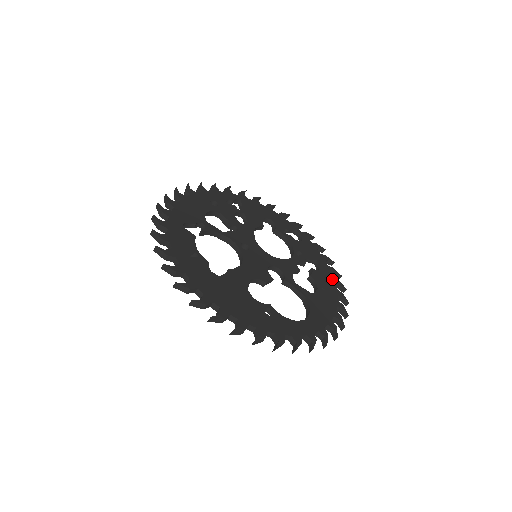
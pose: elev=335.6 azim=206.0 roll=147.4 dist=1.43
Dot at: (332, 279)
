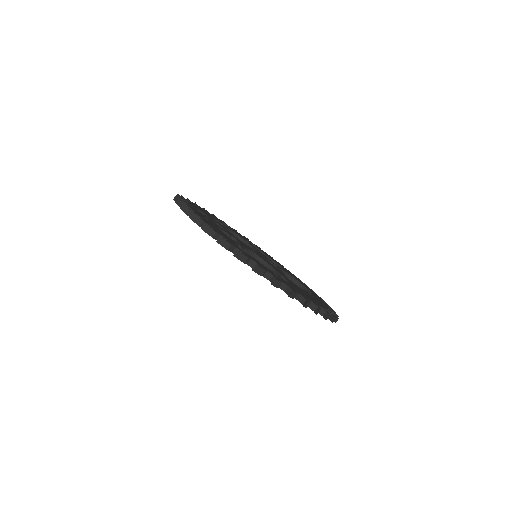
Dot at: (266, 253)
